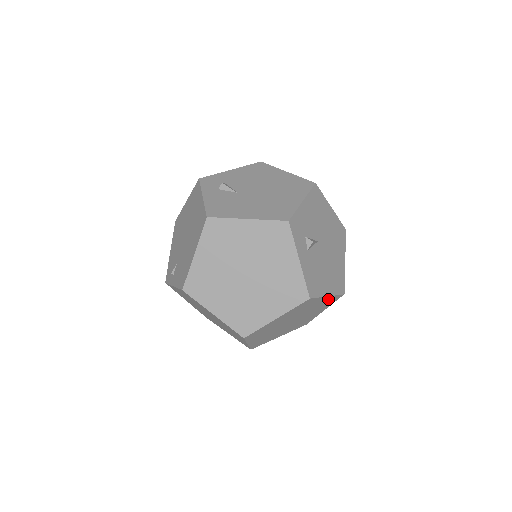
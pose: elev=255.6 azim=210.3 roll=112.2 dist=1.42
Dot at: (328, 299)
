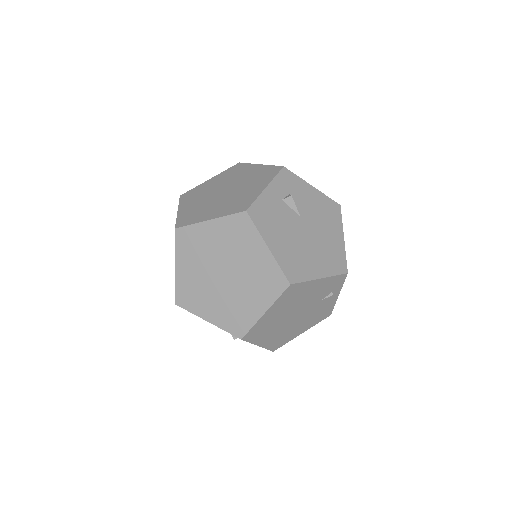
Dot at: (269, 264)
